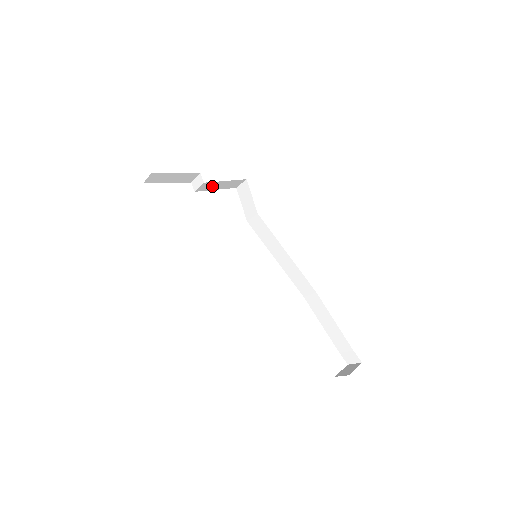
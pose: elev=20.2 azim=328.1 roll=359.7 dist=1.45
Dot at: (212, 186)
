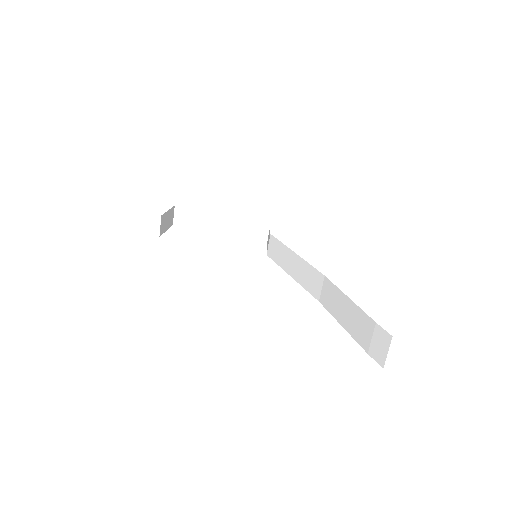
Dot at: (235, 229)
